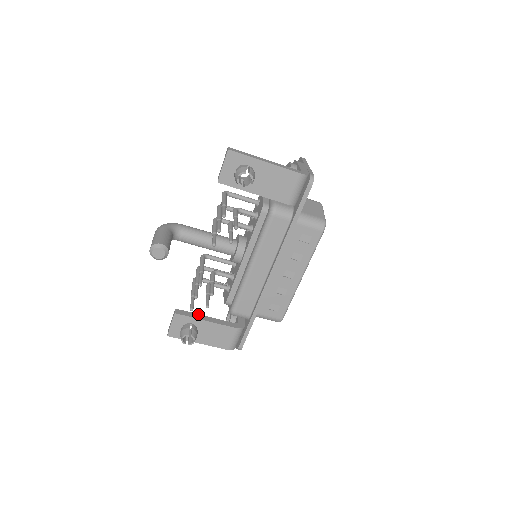
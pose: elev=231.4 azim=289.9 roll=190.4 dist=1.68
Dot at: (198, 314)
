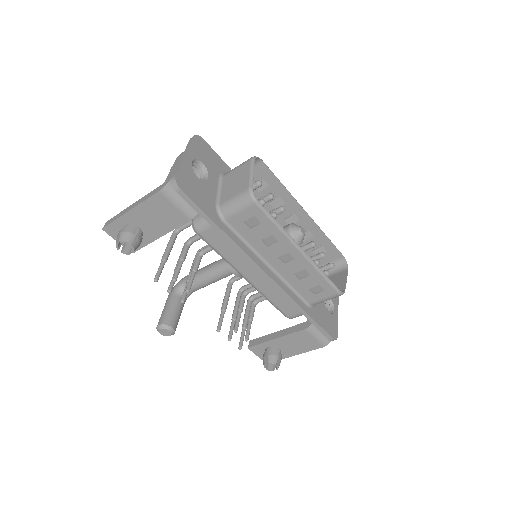
Dot at: (268, 334)
